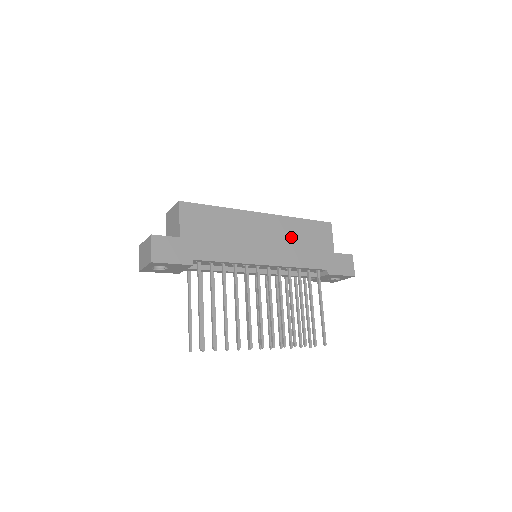
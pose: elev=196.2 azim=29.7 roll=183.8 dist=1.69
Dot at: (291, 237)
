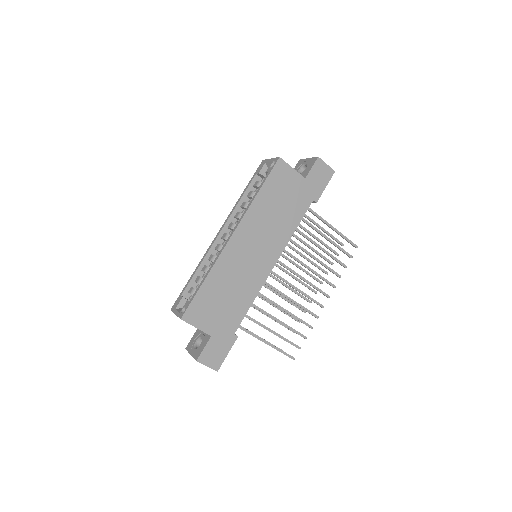
Dot at: (267, 219)
